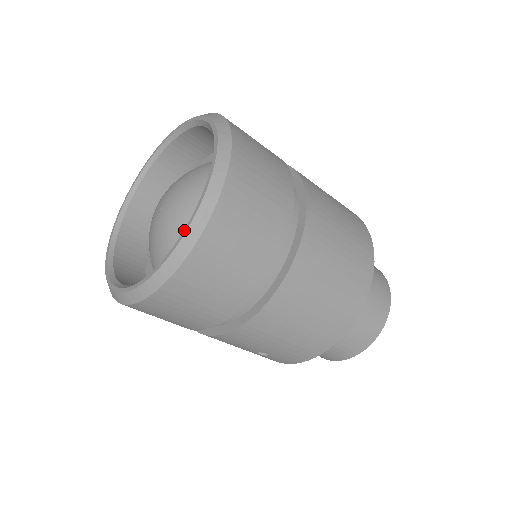
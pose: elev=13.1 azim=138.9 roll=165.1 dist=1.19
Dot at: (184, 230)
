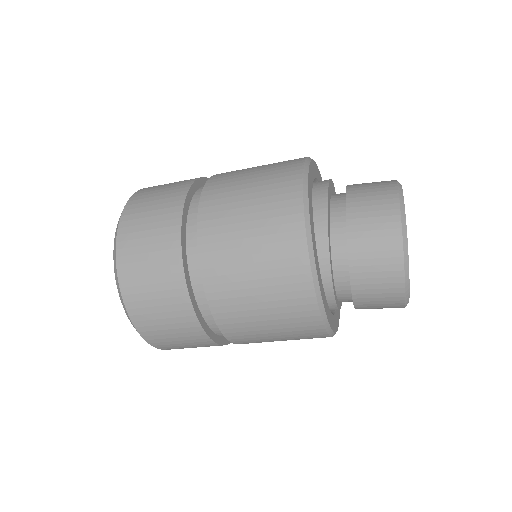
Dot at: occluded
